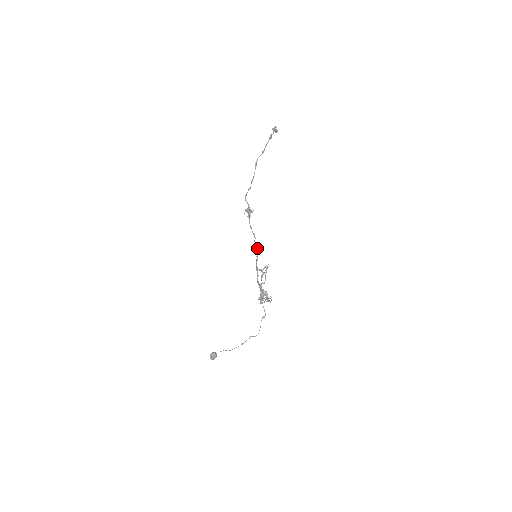
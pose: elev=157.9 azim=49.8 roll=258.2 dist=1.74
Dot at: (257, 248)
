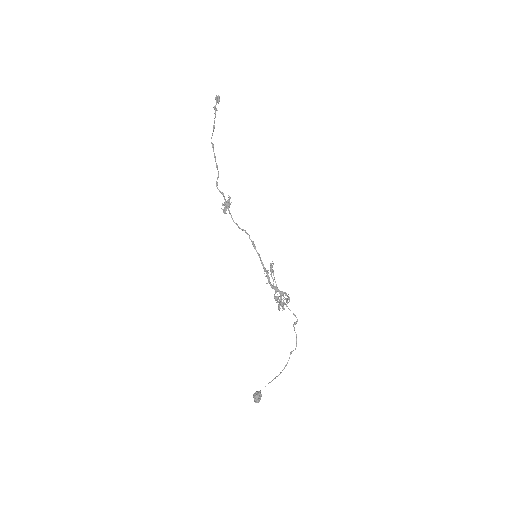
Dot at: (255, 246)
